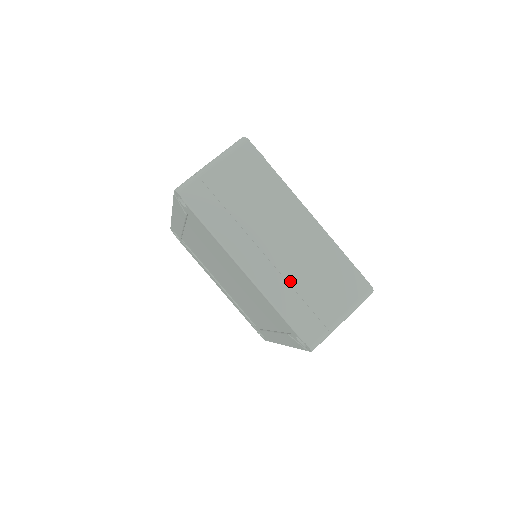
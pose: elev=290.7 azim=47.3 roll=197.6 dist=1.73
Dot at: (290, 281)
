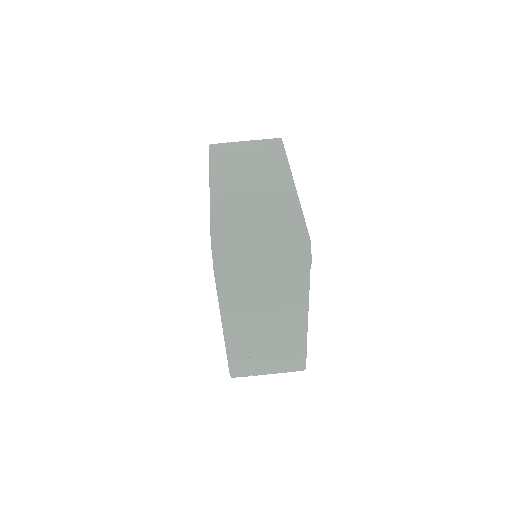
Dot at: (251, 345)
